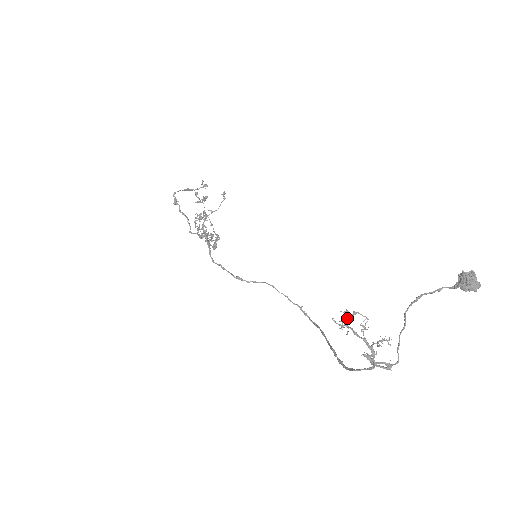
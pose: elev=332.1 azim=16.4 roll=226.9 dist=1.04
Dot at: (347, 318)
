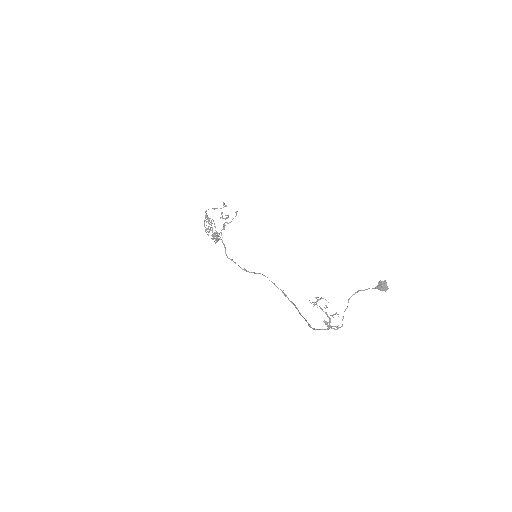
Dot at: (317, 301)
